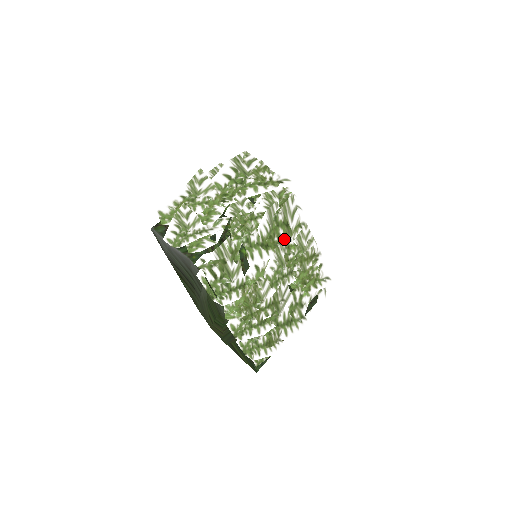
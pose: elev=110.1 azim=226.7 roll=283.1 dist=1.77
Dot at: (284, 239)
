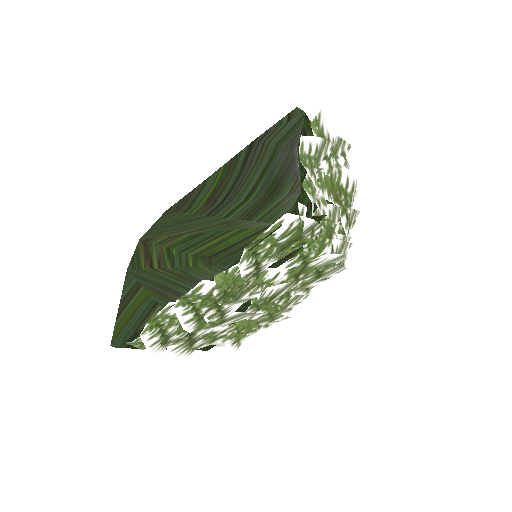
Dot at: (301, 285)
